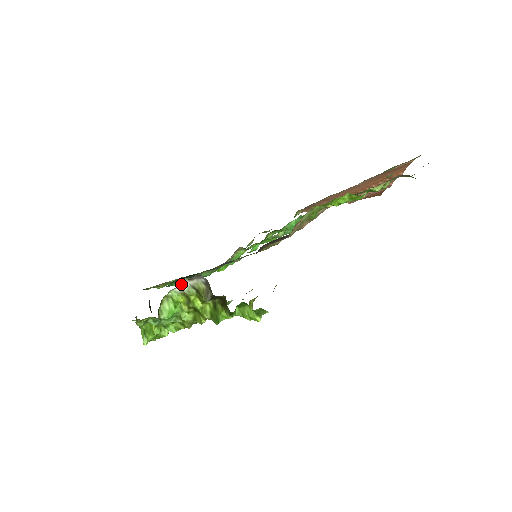
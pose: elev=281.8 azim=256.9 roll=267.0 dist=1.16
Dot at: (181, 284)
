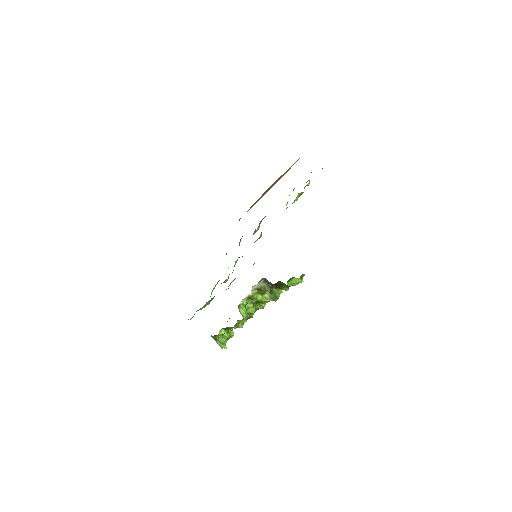
Dot at: occluded
